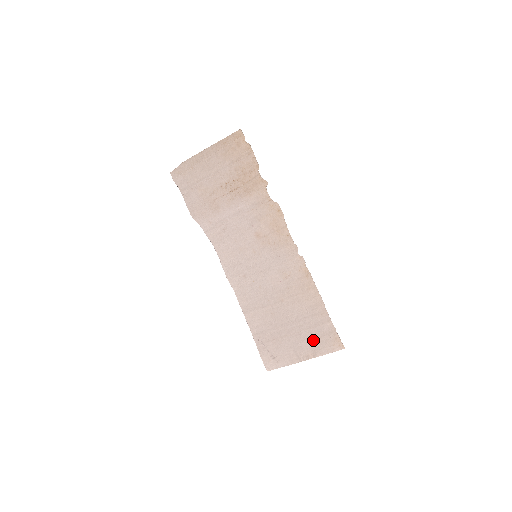
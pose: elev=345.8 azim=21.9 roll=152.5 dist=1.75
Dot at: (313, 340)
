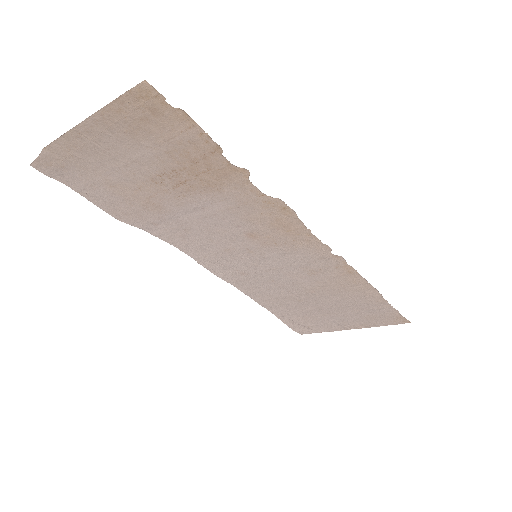
Dot at: (364, 318)
